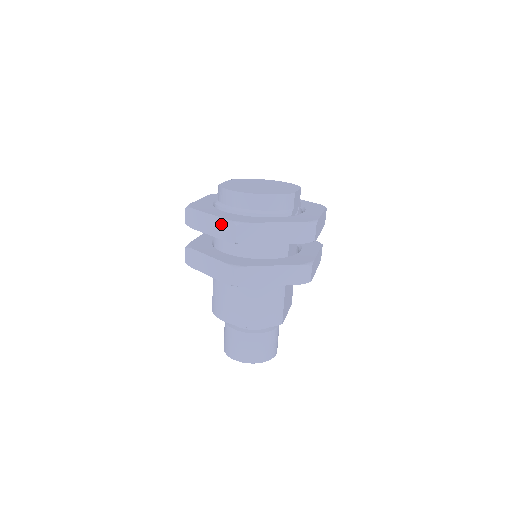
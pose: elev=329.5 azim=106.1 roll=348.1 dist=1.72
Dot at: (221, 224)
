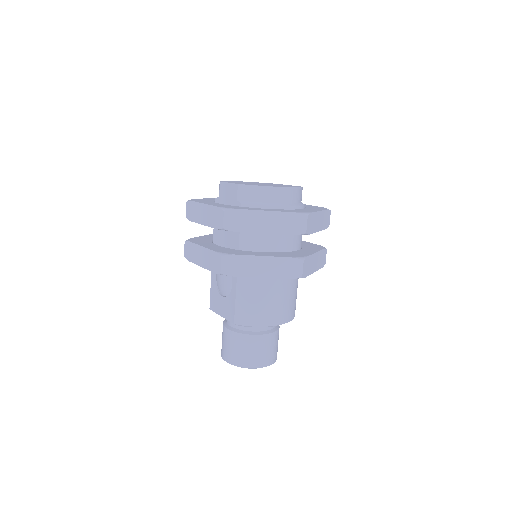
Dot at: (285, 218)
